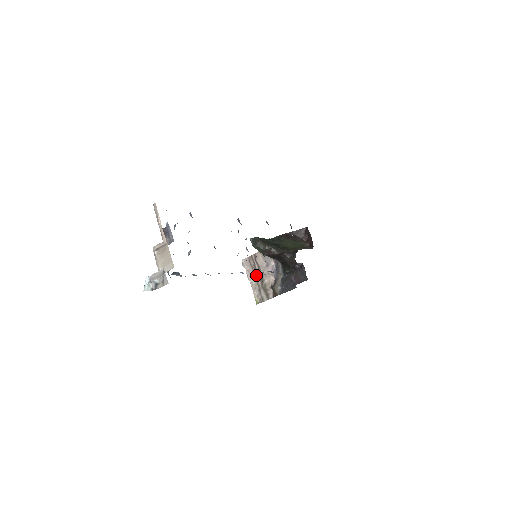
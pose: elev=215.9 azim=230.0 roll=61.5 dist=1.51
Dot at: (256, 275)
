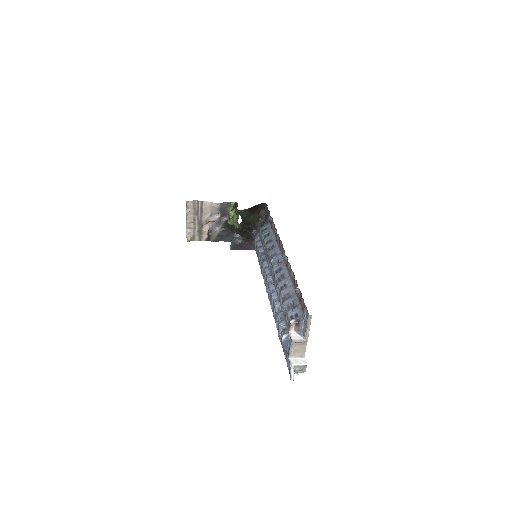
Dot at: (196, 218)
